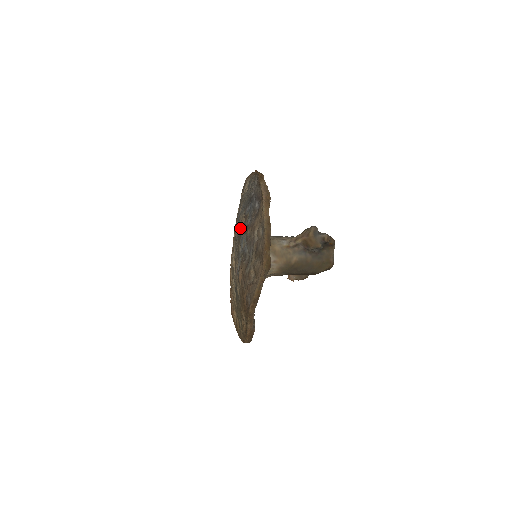
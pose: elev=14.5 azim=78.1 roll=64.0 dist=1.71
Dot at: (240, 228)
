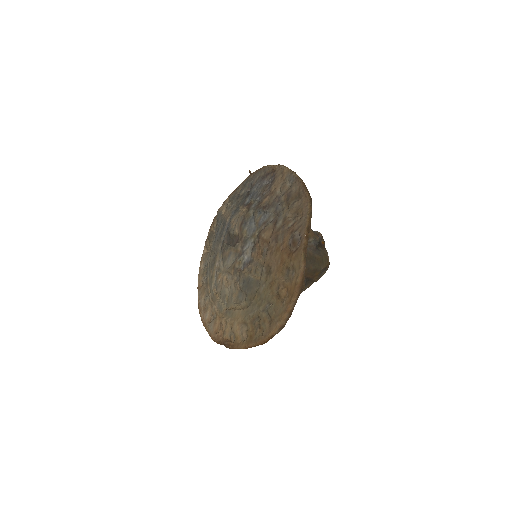
Dot at: (241, 220)
